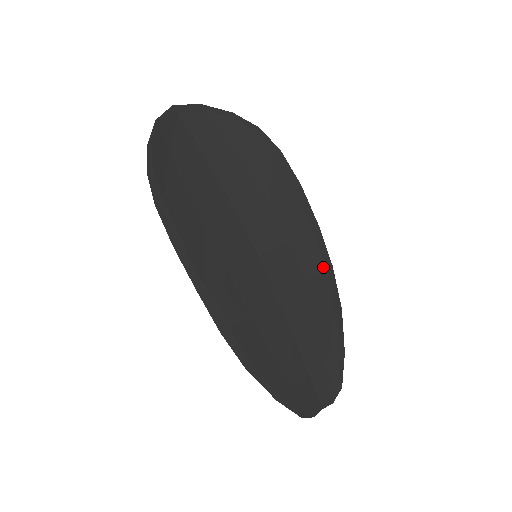
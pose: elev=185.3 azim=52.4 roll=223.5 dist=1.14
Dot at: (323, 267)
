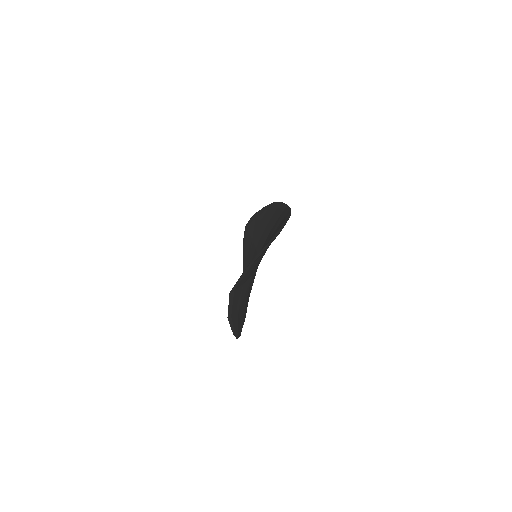
Dot at: occluded
